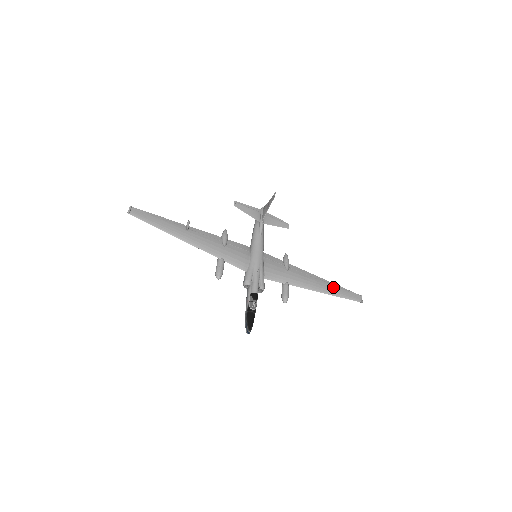
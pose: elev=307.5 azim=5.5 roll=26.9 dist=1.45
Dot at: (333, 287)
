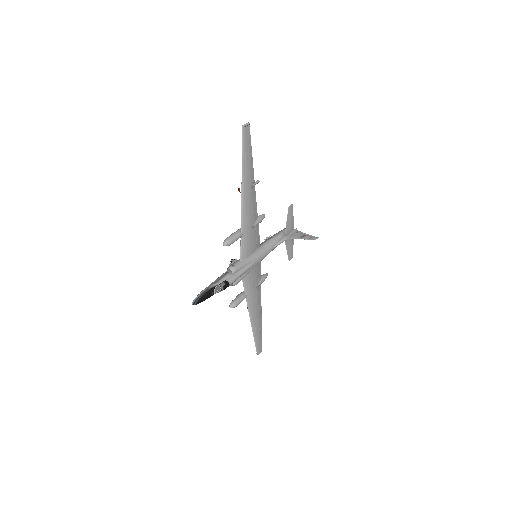
Dot at: (259, 328)
